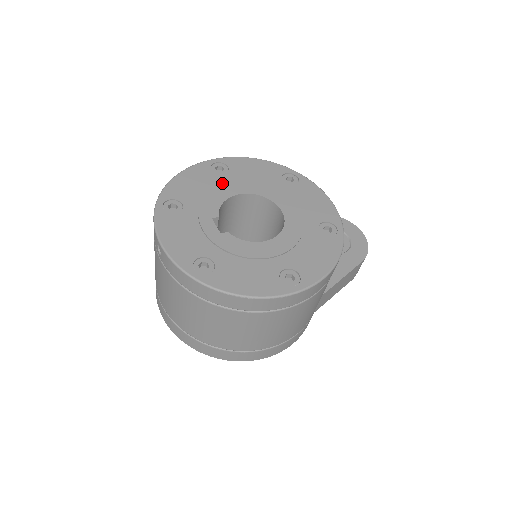
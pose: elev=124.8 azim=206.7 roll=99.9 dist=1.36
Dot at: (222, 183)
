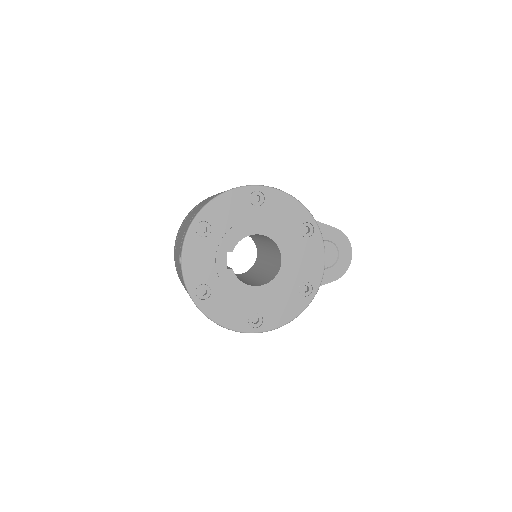
Dot at: (251, 217)
